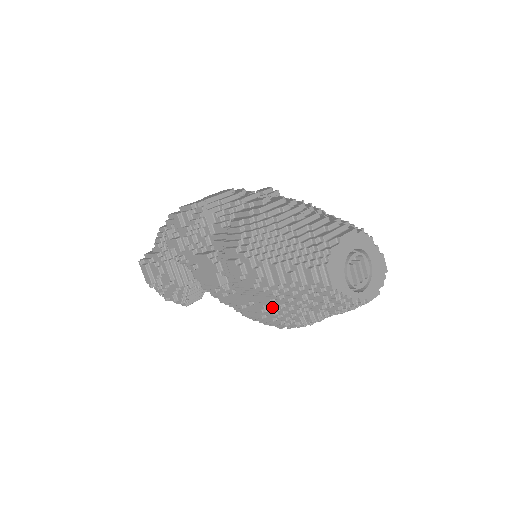
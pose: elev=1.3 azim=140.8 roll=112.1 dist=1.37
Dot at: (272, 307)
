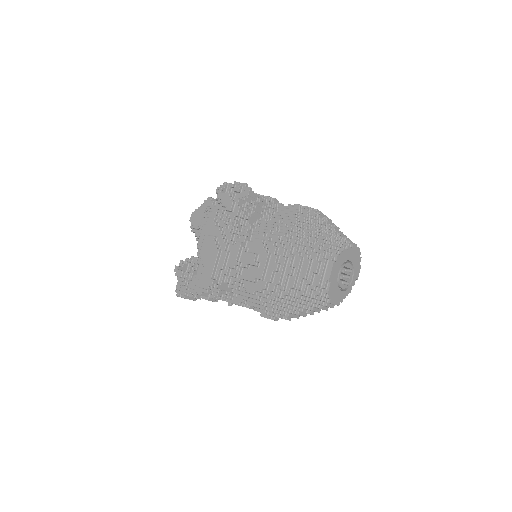
Dot at: occluded
